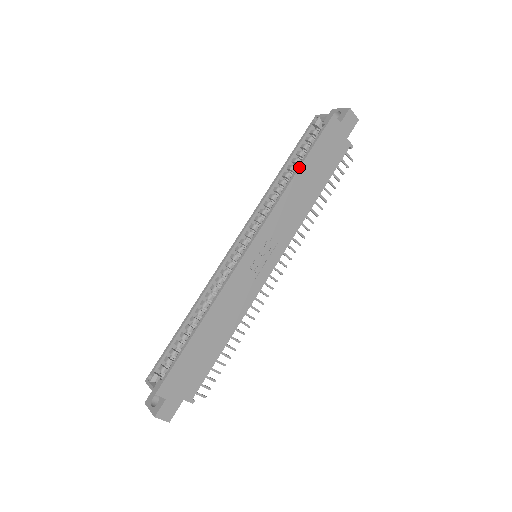
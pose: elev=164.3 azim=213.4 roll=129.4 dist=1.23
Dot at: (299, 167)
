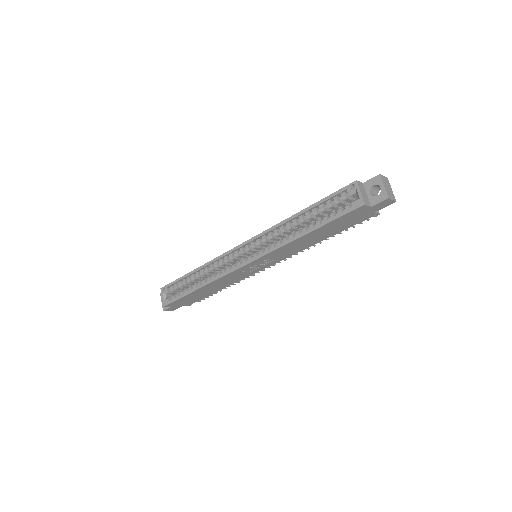
Dot at: (310, 232)
